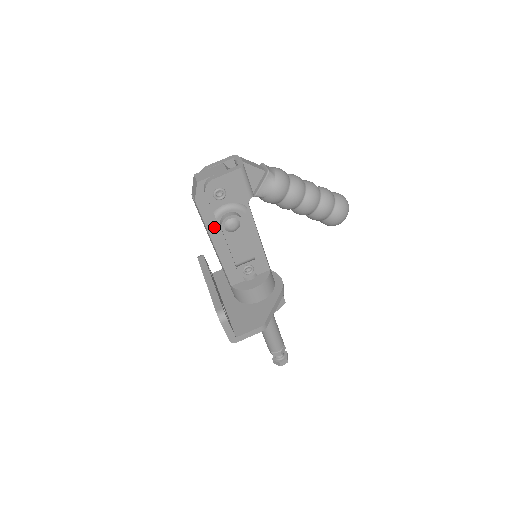
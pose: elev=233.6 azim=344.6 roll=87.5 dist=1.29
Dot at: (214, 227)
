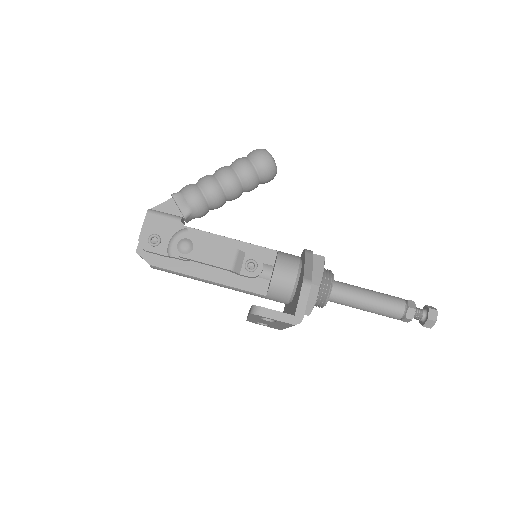
Dot at: (188, 268)
